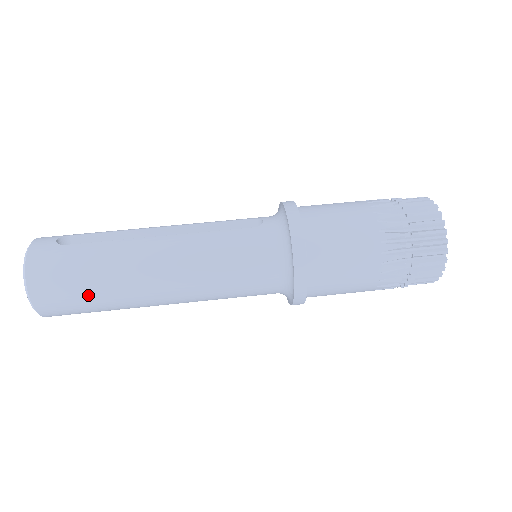
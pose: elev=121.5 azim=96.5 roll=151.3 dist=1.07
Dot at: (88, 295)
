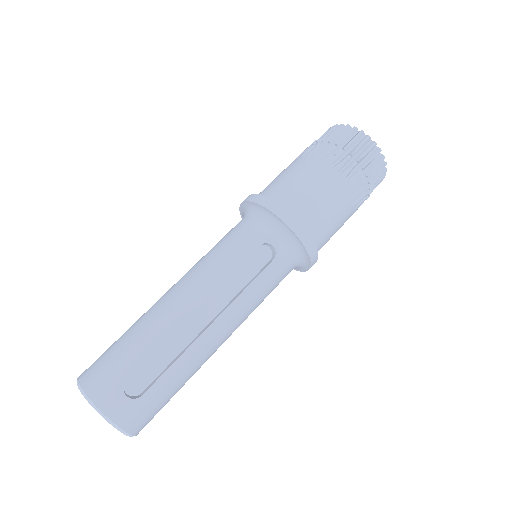
Dot at: occluded
